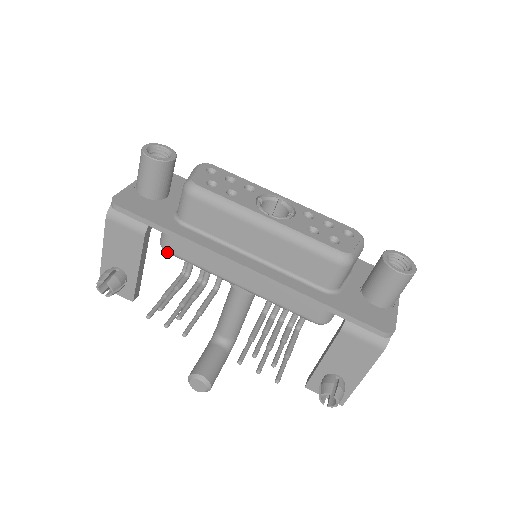
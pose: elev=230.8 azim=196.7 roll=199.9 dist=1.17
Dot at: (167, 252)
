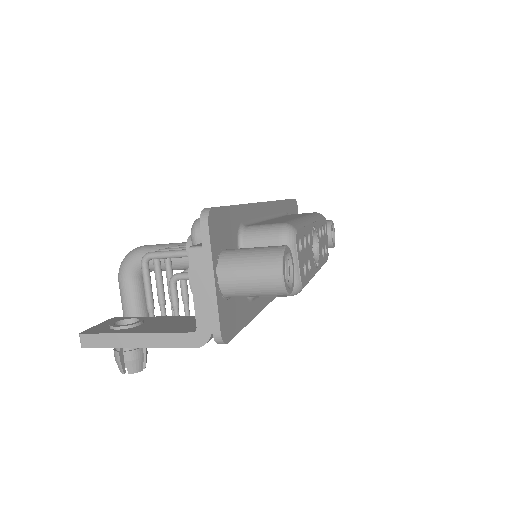
Dot at: occluded
